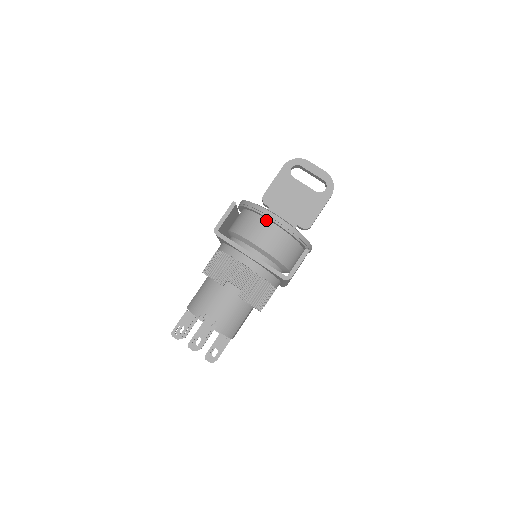
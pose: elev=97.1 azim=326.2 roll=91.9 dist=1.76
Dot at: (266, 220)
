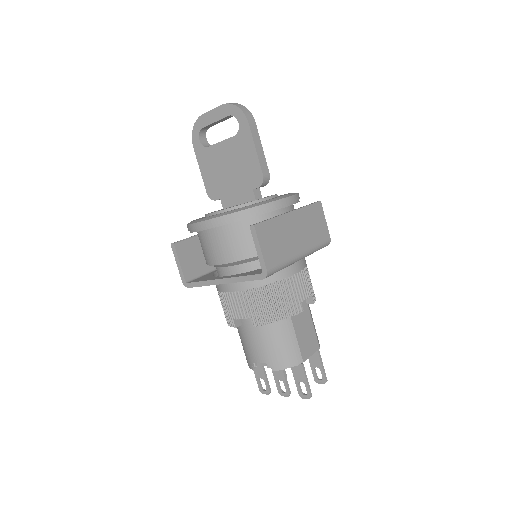
Dot at: (205, 232)
